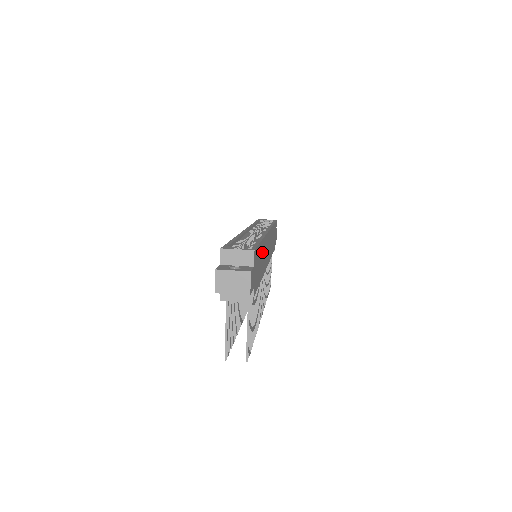
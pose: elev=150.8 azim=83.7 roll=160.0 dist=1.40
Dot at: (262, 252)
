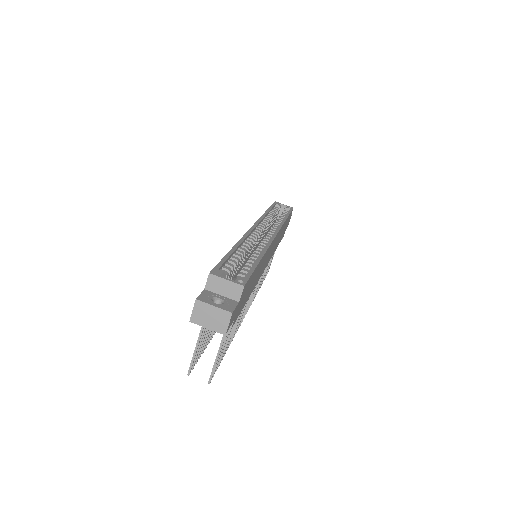
Dot at: occluded
